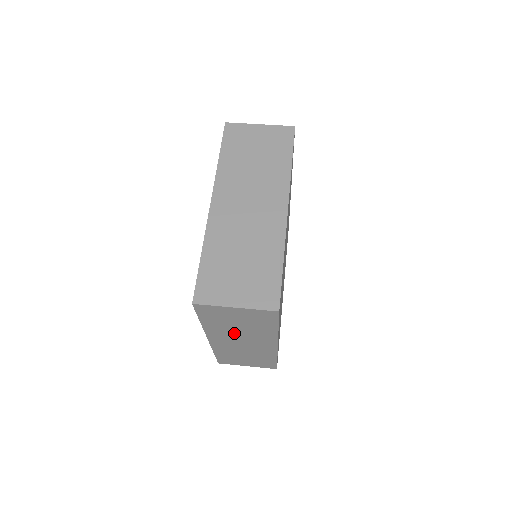
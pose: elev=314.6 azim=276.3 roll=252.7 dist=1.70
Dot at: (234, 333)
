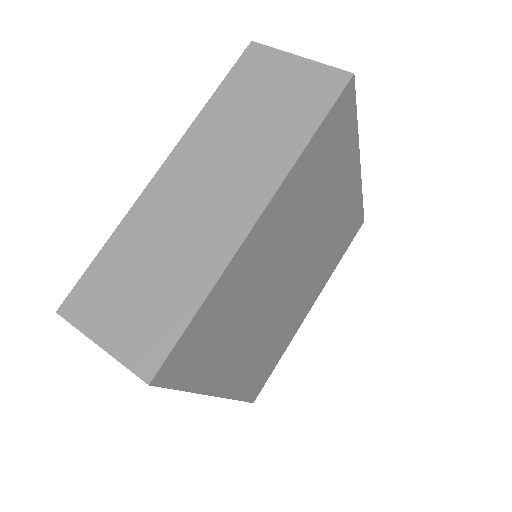
Dot at: occluded
